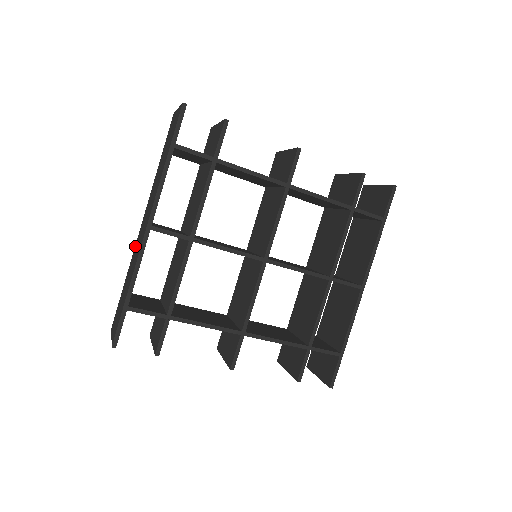
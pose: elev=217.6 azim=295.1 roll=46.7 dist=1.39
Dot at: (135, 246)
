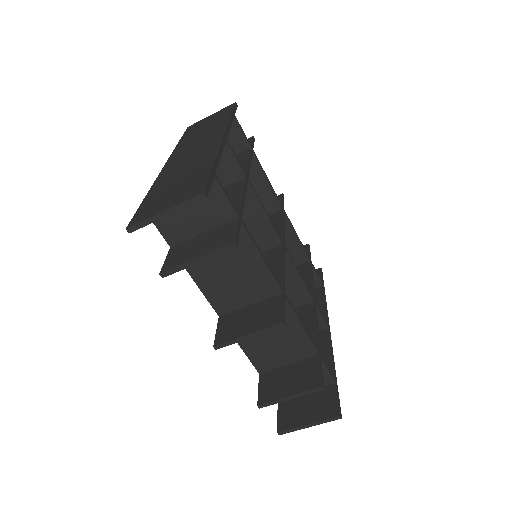
Dot at: (162, 173)
